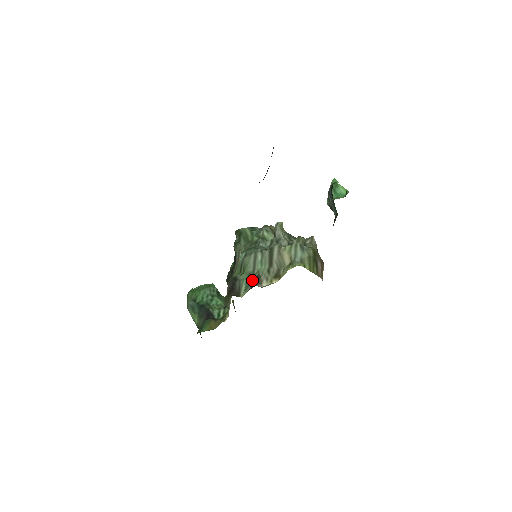
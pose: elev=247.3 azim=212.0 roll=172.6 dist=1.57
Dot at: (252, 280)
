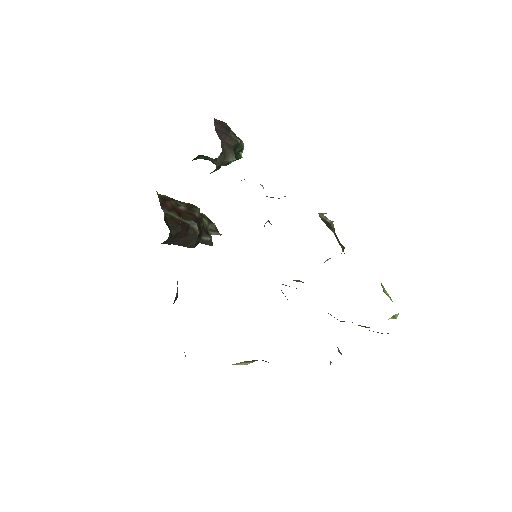
Dot at: occluded
